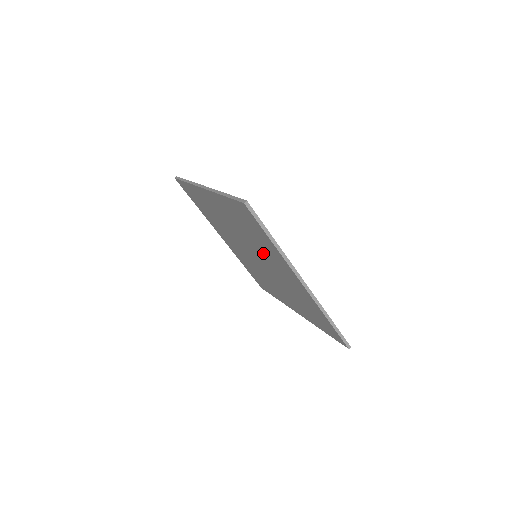
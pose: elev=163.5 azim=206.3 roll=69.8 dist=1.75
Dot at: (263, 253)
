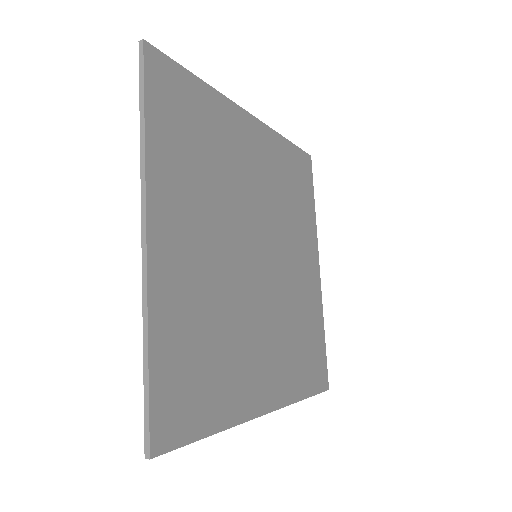
Dot at: (210, 210)
